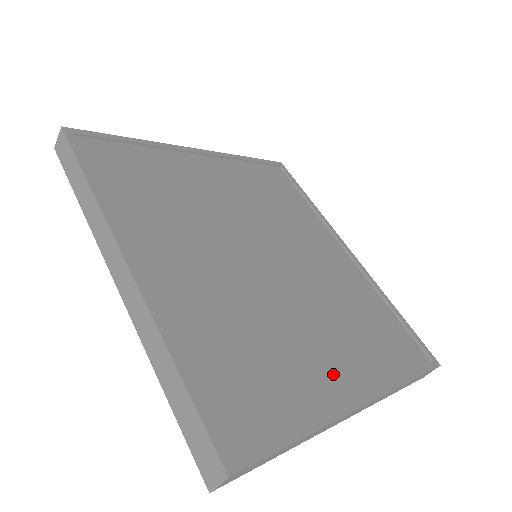
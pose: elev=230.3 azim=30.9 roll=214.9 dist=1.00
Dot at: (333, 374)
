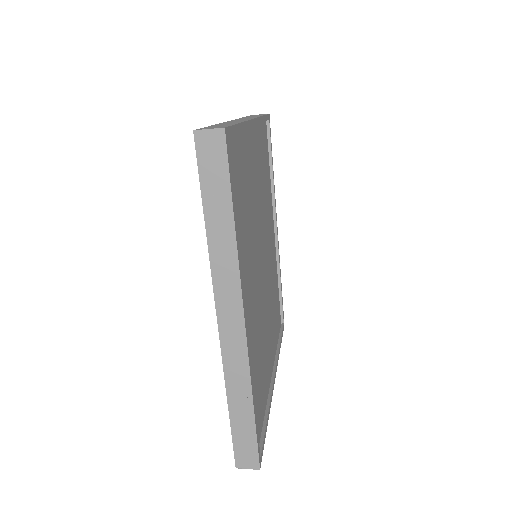
Dot at: (269, 360)
